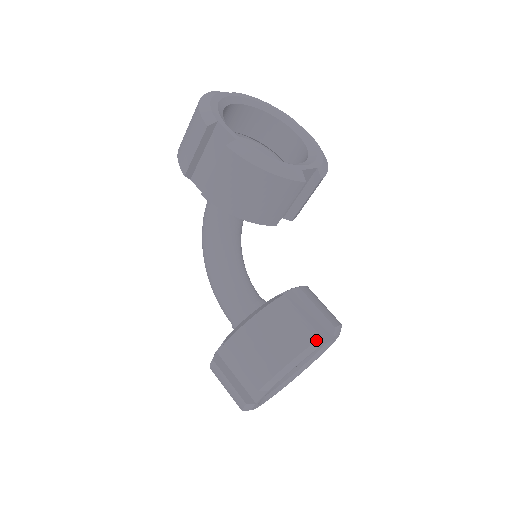
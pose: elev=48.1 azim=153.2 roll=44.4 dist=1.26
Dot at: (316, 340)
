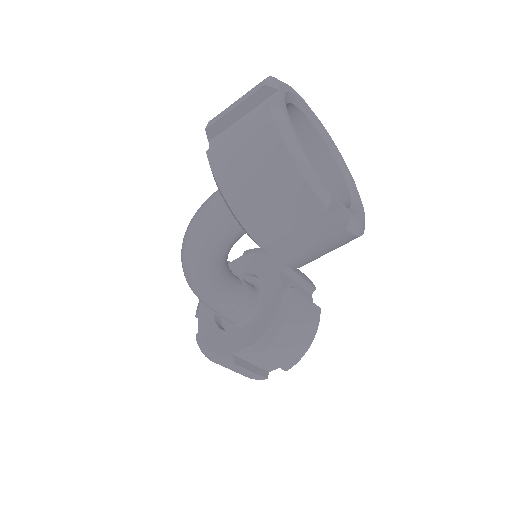
Dot at: occluded
